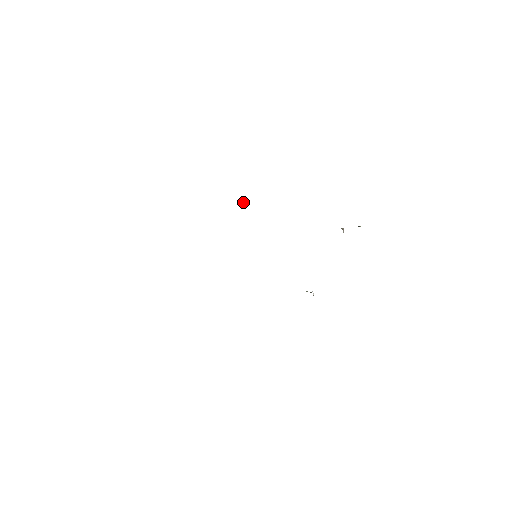
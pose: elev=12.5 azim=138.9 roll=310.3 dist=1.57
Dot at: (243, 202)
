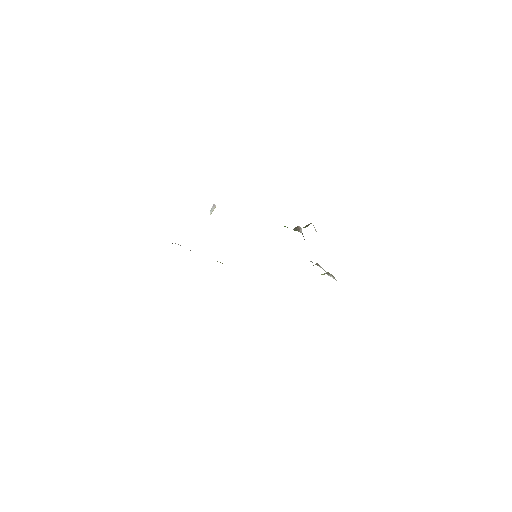
Dot at: (210, 212)
